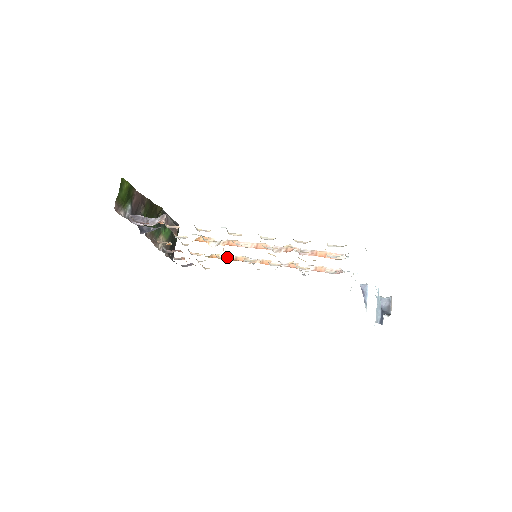
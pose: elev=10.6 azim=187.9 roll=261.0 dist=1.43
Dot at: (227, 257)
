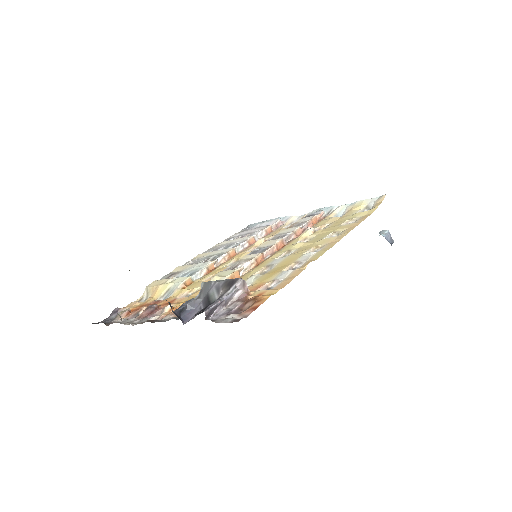
Dot at: (197, 274)
